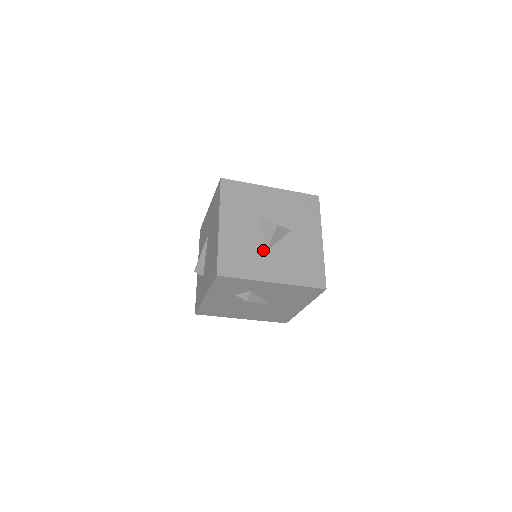
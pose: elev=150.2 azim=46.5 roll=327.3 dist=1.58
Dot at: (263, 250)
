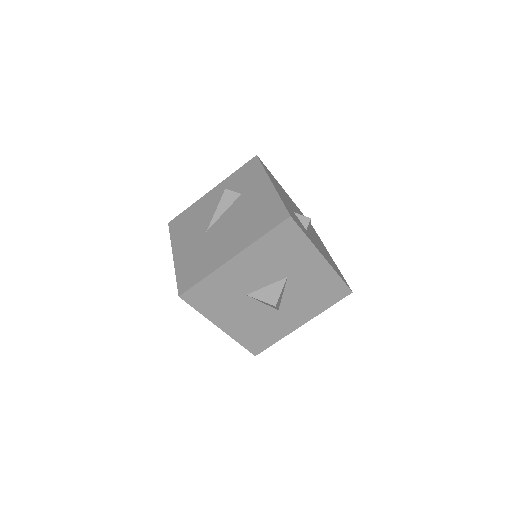
Dot at: (275, 313)
